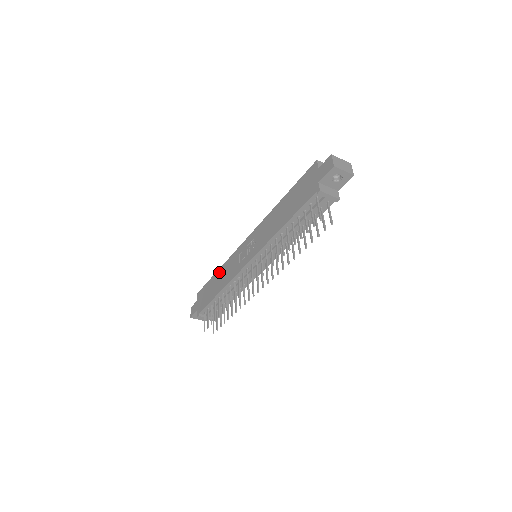
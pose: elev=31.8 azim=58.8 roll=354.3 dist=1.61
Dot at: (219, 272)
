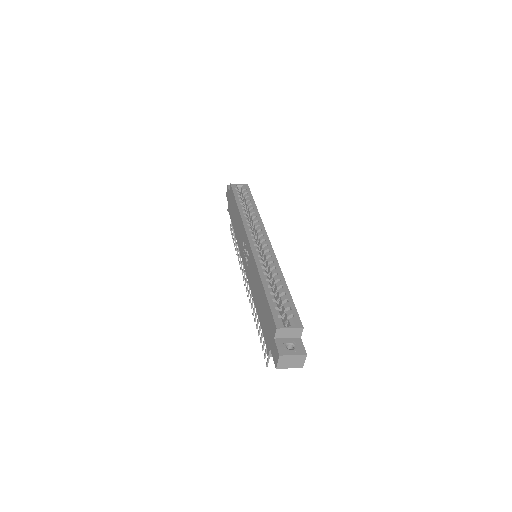
Dot at: (237, 213)
